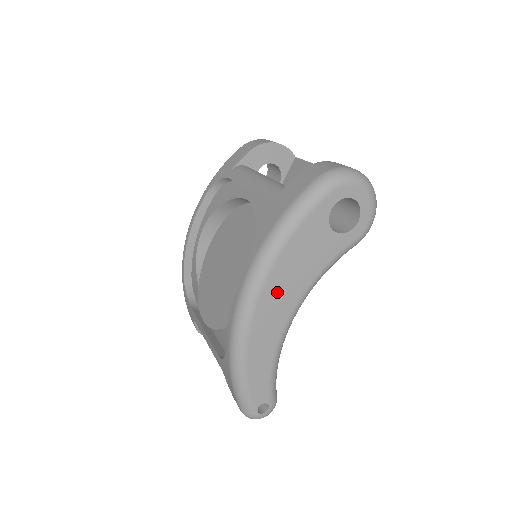
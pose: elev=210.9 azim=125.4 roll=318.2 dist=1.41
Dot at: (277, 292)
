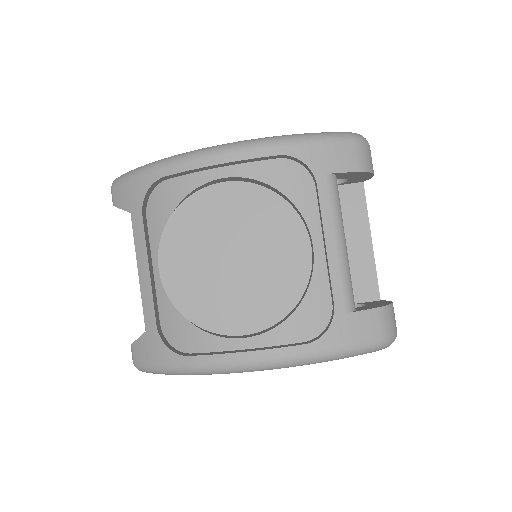
Dot at: occluded
